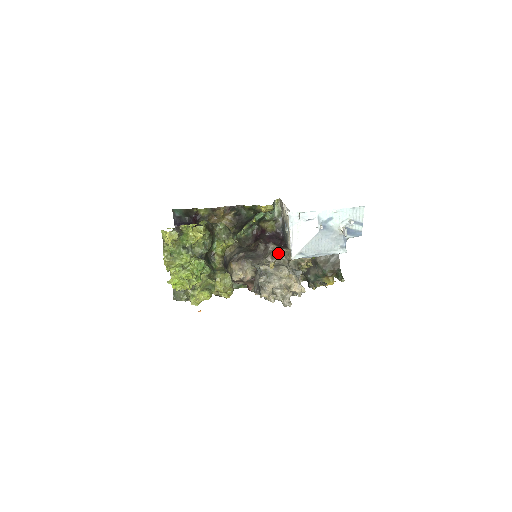
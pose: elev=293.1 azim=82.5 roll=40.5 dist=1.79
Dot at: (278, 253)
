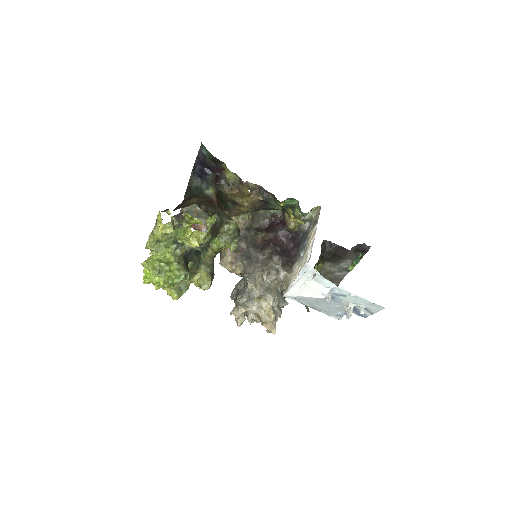
Dot at: (277, 272)
